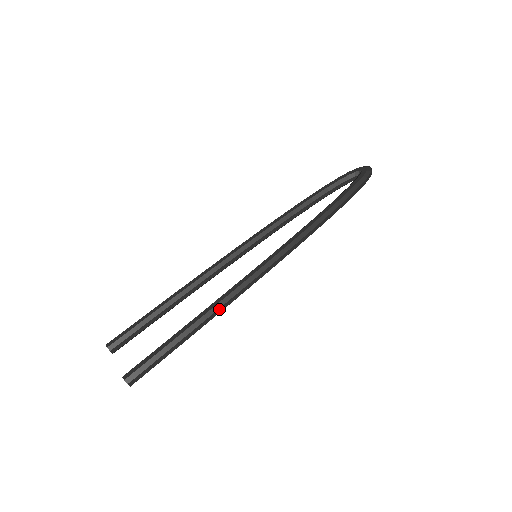
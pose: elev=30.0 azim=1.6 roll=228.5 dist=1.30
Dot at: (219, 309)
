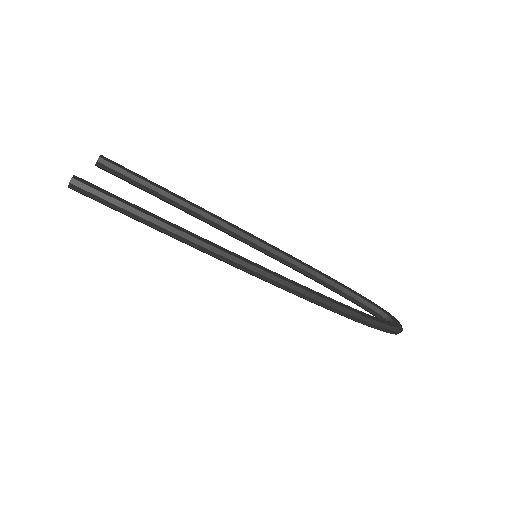
Dot at: (185, 239)
